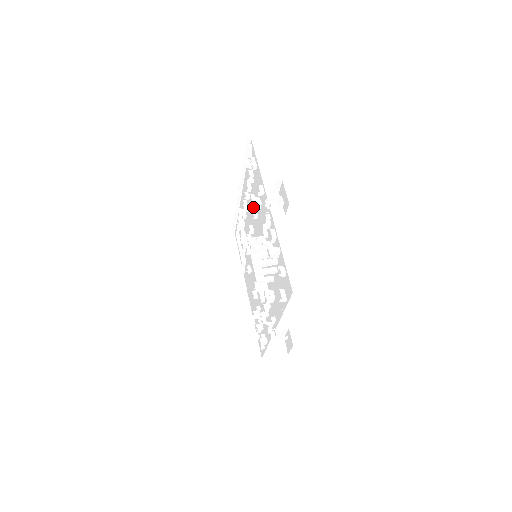
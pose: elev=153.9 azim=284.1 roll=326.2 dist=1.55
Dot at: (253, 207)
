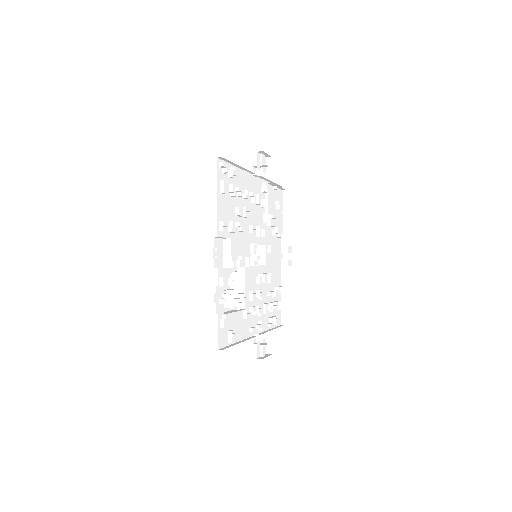
Dot at: (235, 224)
